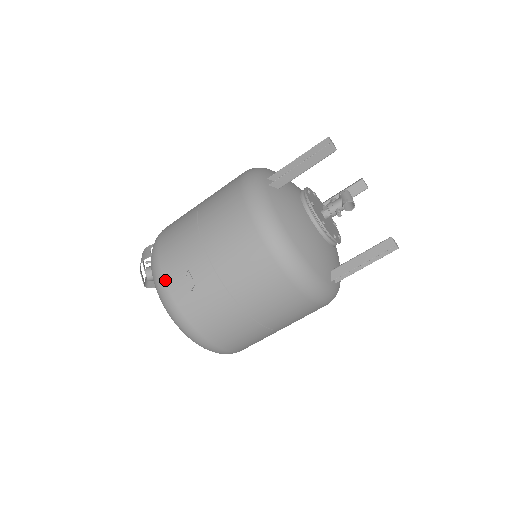
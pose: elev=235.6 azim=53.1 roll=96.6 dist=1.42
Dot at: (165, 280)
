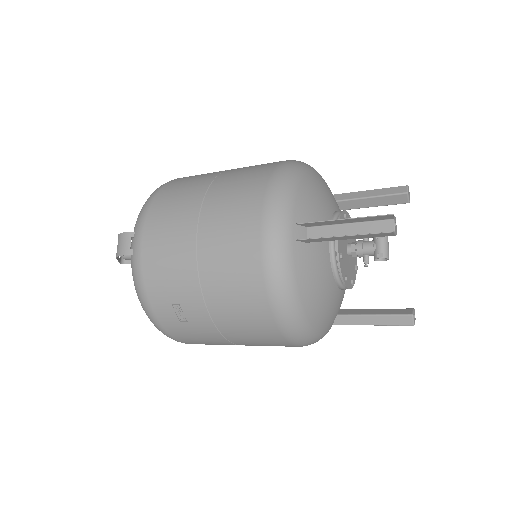
Dot at: (149, 300)
